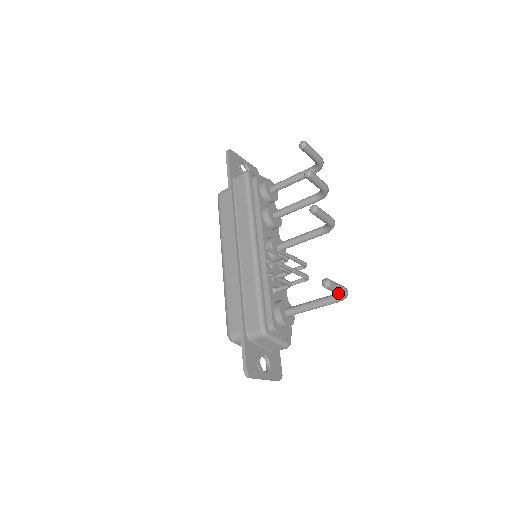
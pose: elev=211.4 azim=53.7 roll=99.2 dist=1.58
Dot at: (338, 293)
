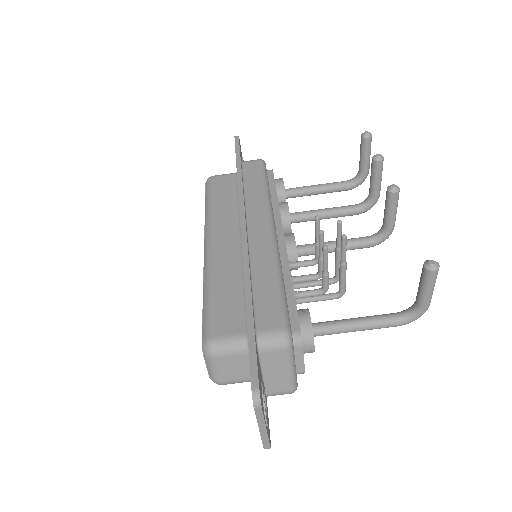
Dot at: (427, 297)
